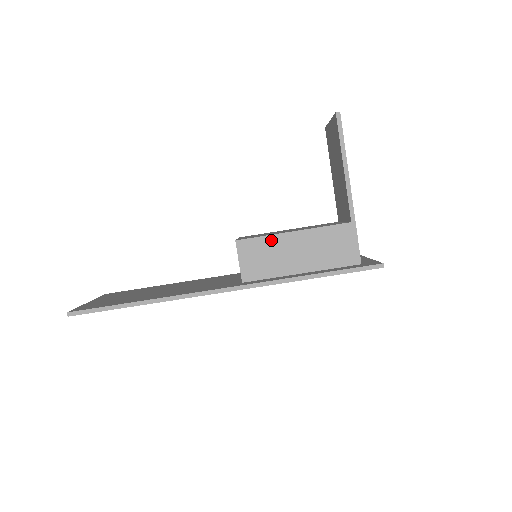
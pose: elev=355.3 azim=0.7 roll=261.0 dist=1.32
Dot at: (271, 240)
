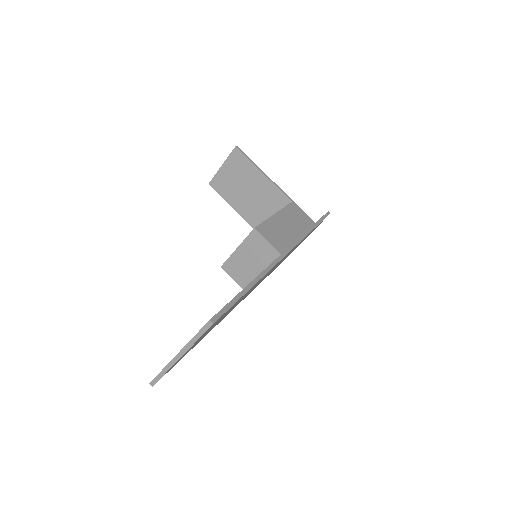
Dot at: (270, 222)
